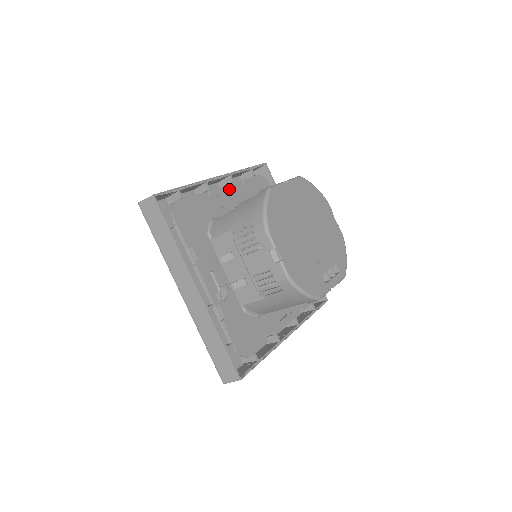
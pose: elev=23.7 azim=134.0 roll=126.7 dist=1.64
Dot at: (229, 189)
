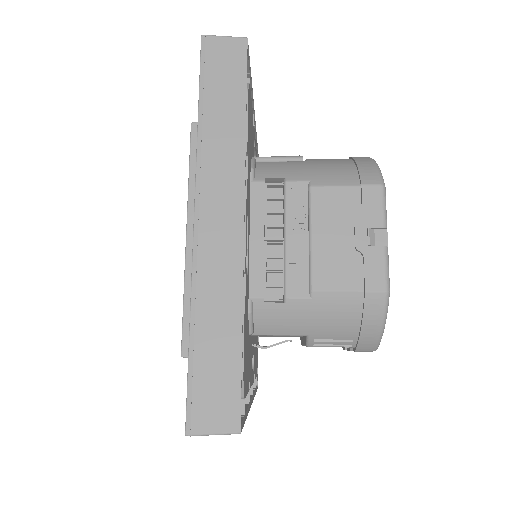
Dot at: (247, 212)
